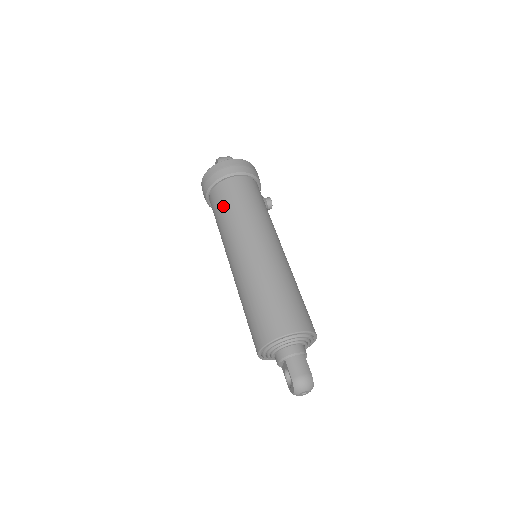
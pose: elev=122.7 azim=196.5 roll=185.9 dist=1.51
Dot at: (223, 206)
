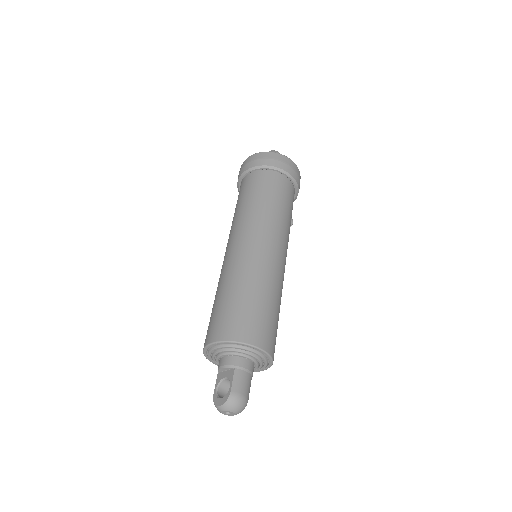
Dot at: (263, 191)
